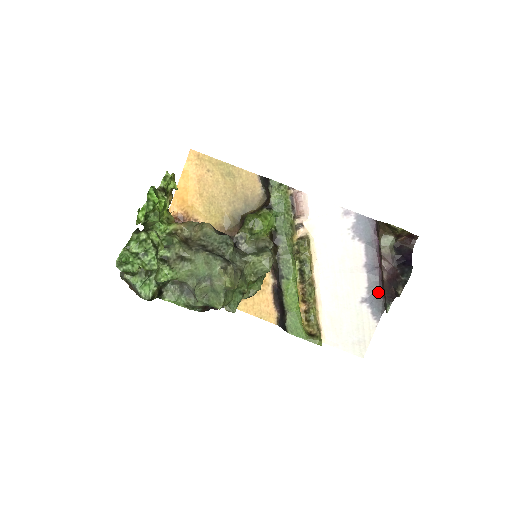
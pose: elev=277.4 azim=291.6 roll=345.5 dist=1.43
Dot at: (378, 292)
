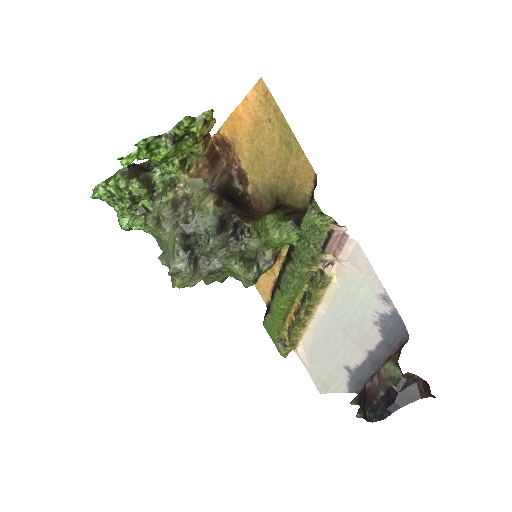
Dot at: (364, 379)
